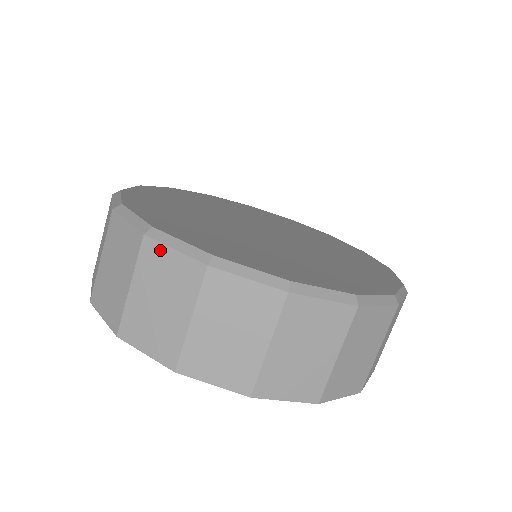
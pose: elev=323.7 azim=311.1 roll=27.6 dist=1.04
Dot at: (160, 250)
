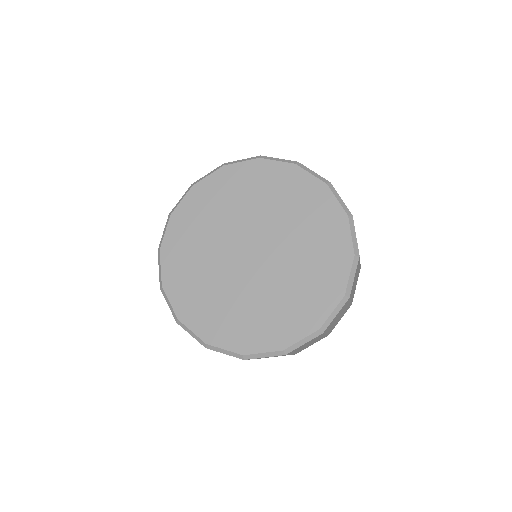
Dot at: occluded
